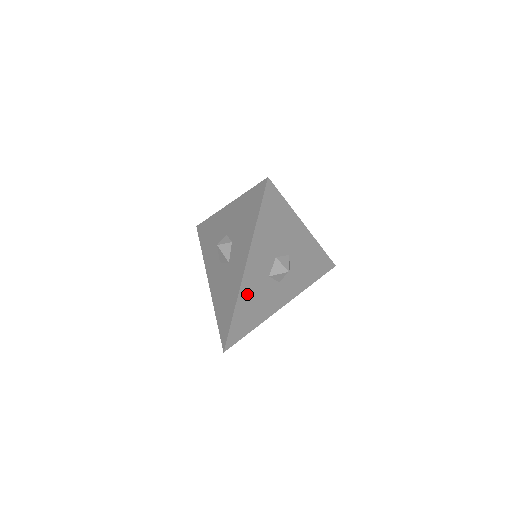
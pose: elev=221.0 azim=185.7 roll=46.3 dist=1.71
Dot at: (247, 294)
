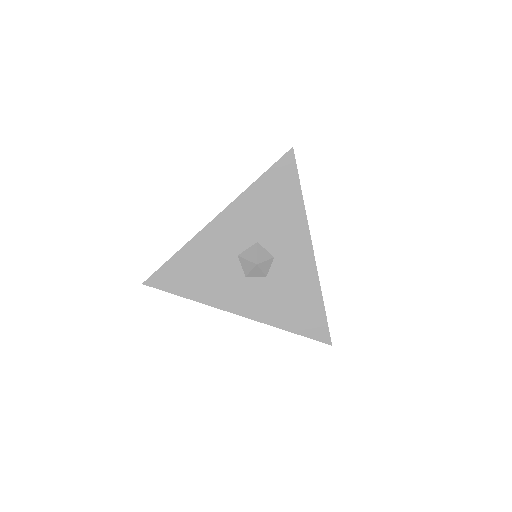
Dot at: (203, 248)
